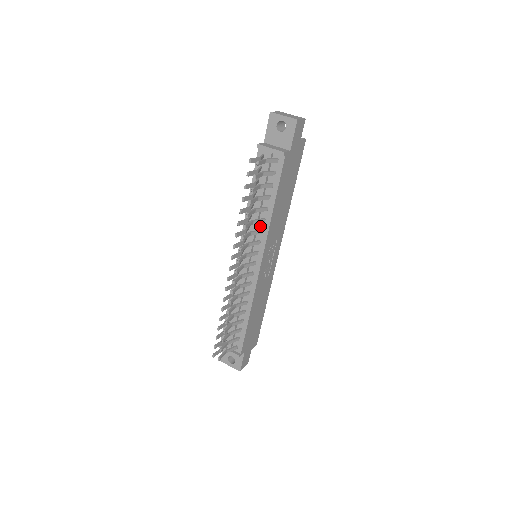
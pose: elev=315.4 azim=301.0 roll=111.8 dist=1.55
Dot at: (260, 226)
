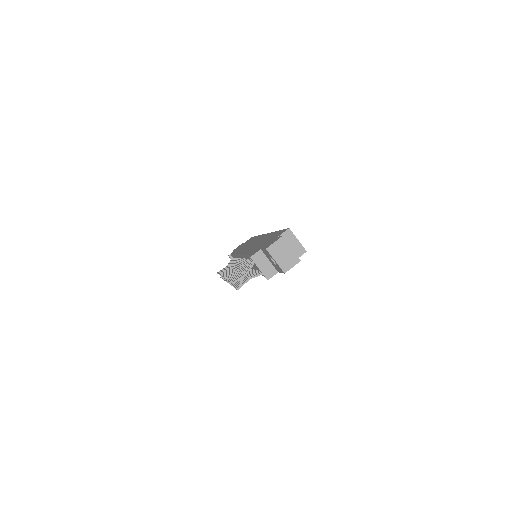
Dot at: occluded
